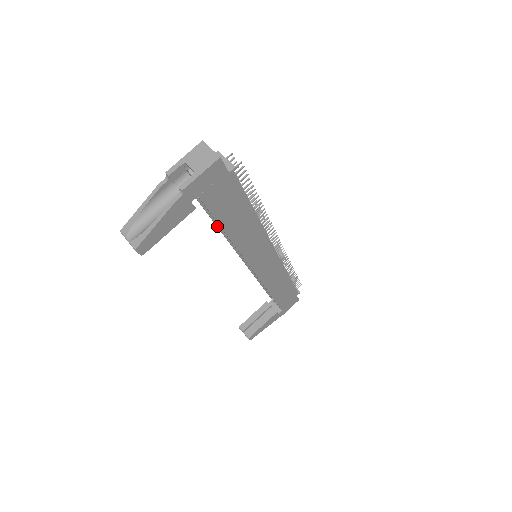
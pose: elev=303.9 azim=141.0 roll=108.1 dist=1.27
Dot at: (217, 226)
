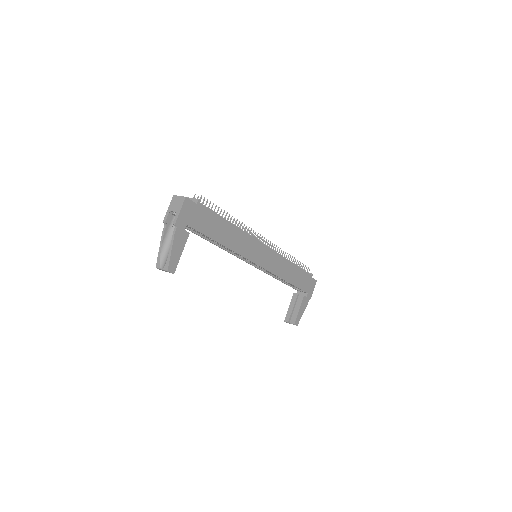
Dot at: occluded
